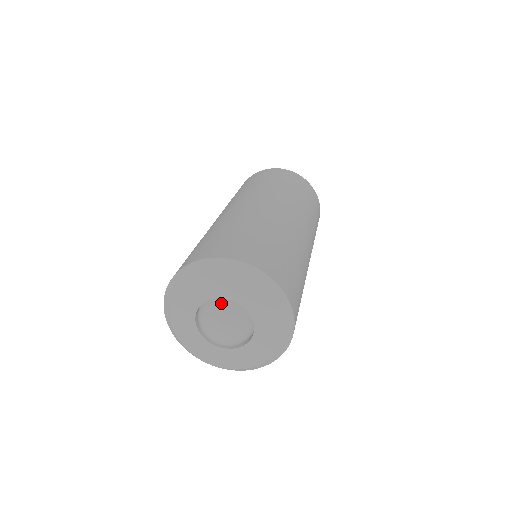
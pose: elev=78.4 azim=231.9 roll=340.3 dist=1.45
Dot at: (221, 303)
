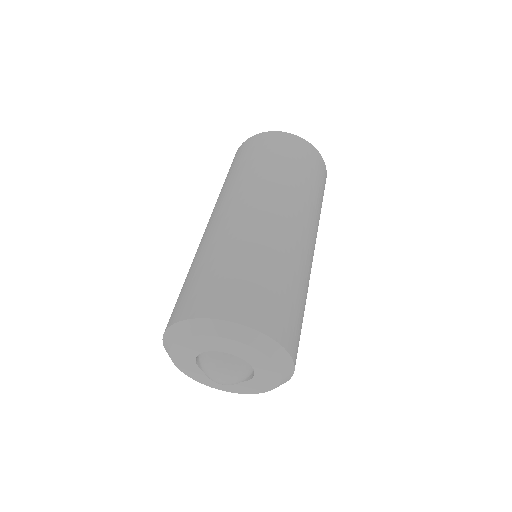
Dot at: (240, 362)
